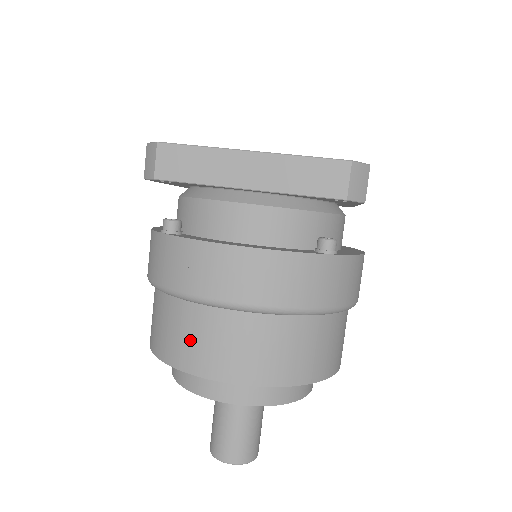
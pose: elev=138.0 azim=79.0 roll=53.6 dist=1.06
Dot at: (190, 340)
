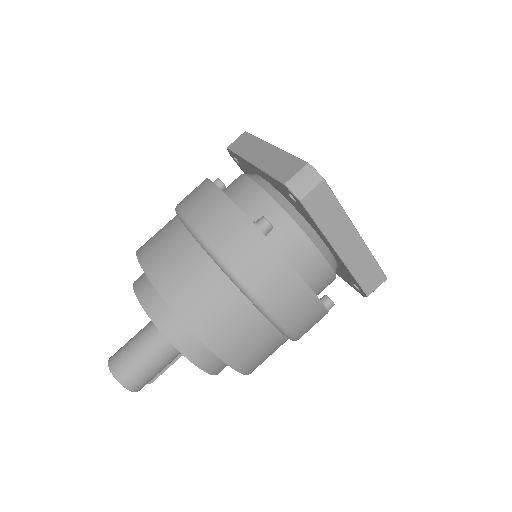
Dot at: occluded
